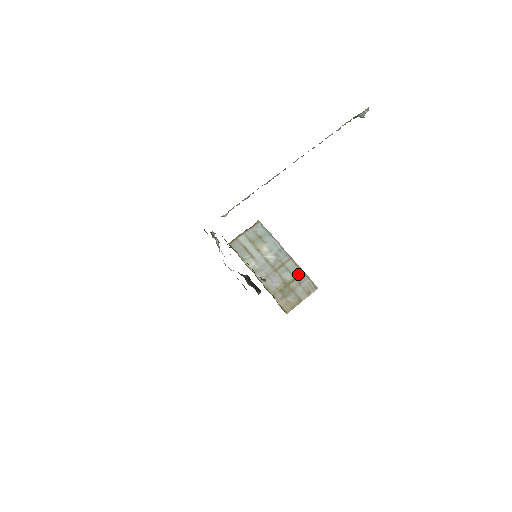
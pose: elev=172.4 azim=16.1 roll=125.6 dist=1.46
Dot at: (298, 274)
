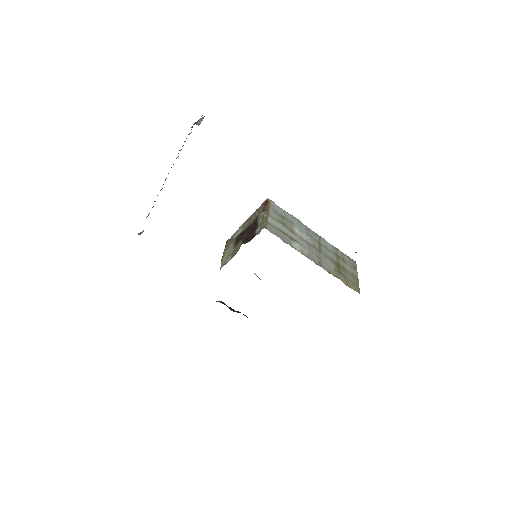
Dot at: (336, 251)
